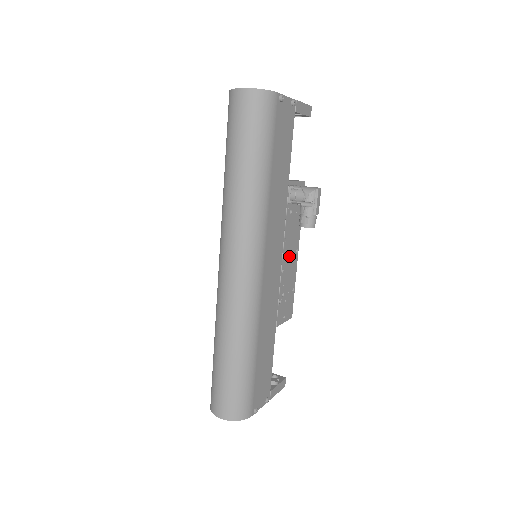
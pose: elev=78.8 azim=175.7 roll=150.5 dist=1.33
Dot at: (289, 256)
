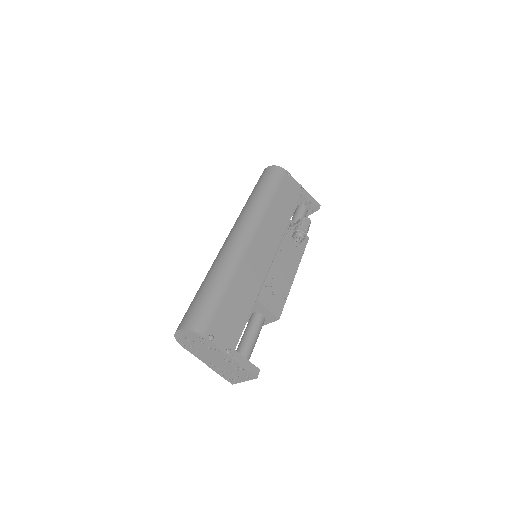
Dot at: (283, 266)
